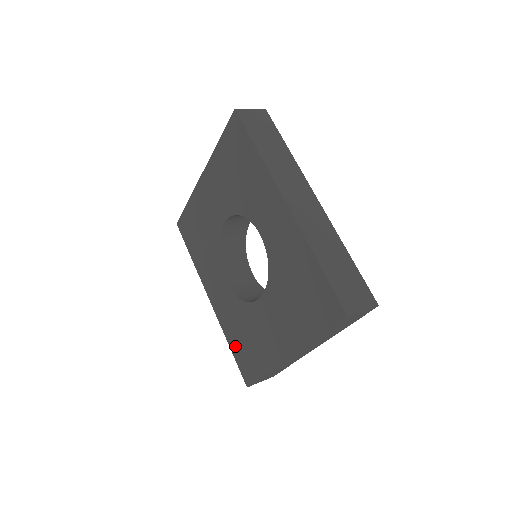
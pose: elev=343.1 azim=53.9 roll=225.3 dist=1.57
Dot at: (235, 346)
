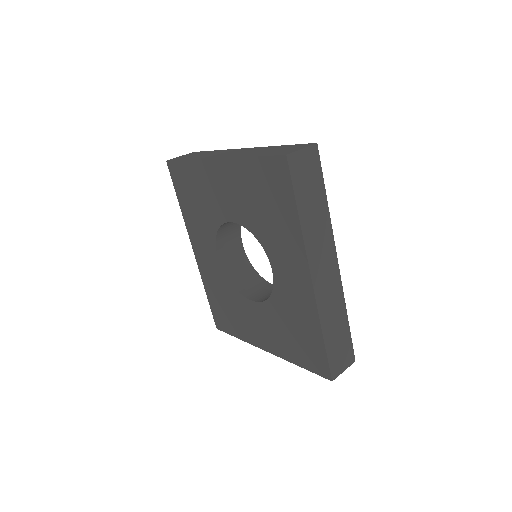
Dot at: (213, 300)
